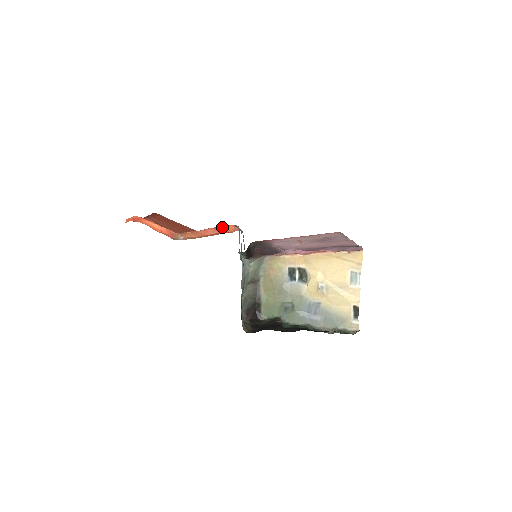
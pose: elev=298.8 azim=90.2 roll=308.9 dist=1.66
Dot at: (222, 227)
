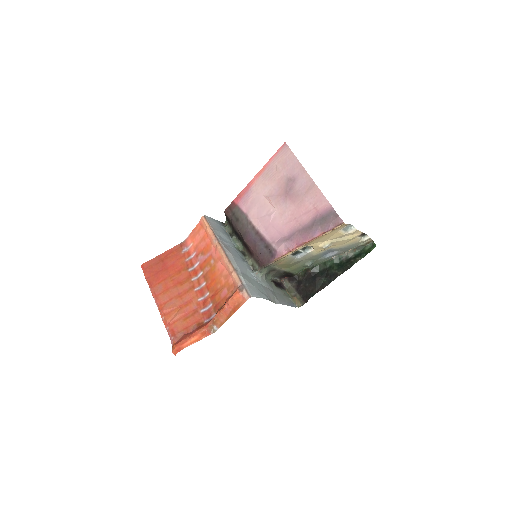
Dot at: (232, 301)
